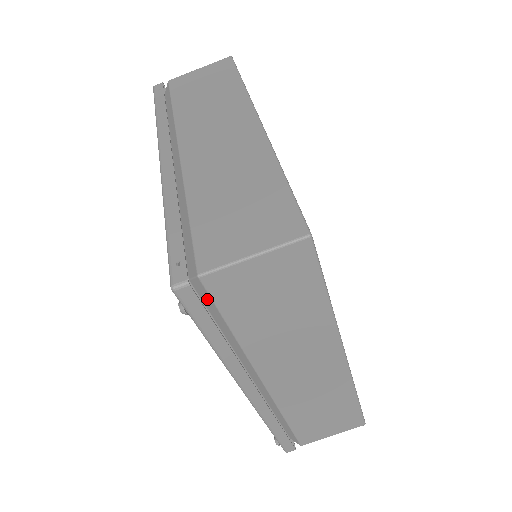
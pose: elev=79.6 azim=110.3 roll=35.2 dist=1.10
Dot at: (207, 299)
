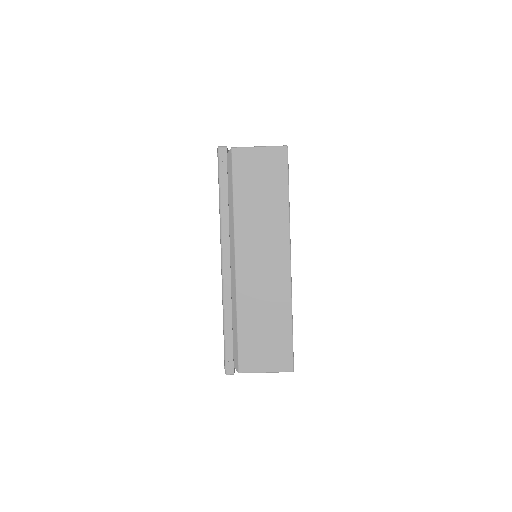
Dot at: occluded
